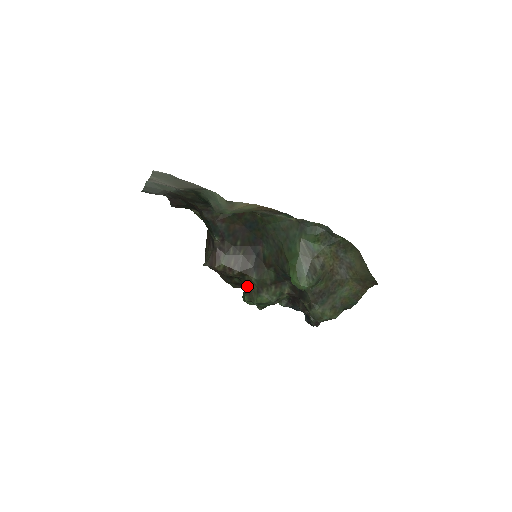
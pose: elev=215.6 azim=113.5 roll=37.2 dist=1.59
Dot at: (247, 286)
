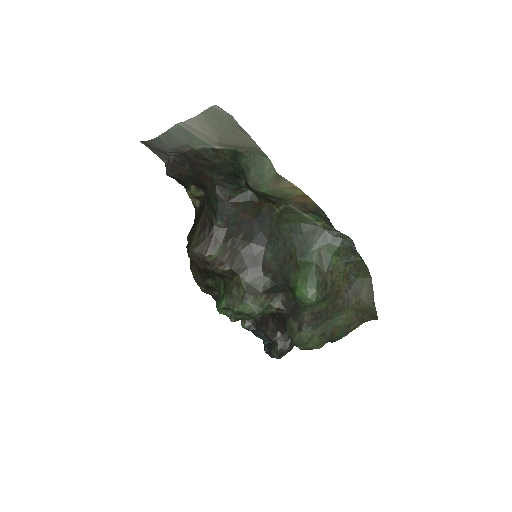
Dot at: (231, 289)
